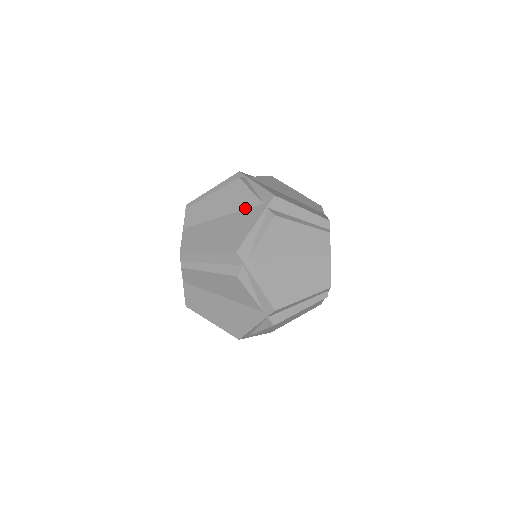
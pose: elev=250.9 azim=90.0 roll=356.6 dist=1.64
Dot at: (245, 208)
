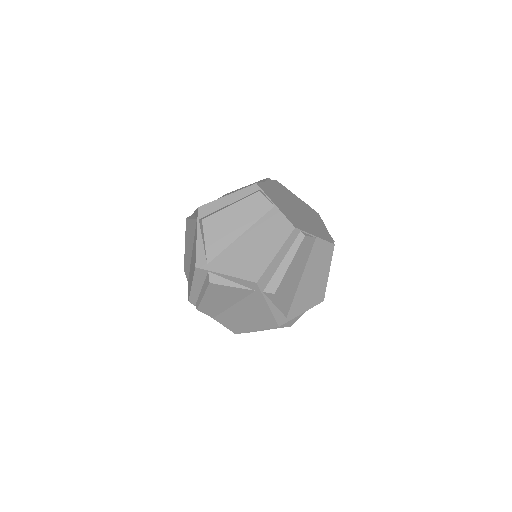
Dot at: (244, 297)
